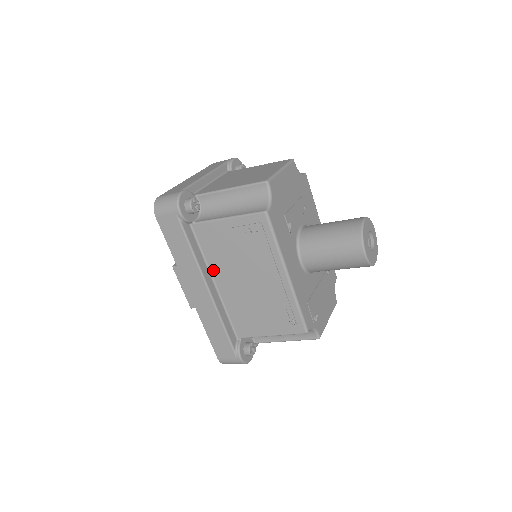
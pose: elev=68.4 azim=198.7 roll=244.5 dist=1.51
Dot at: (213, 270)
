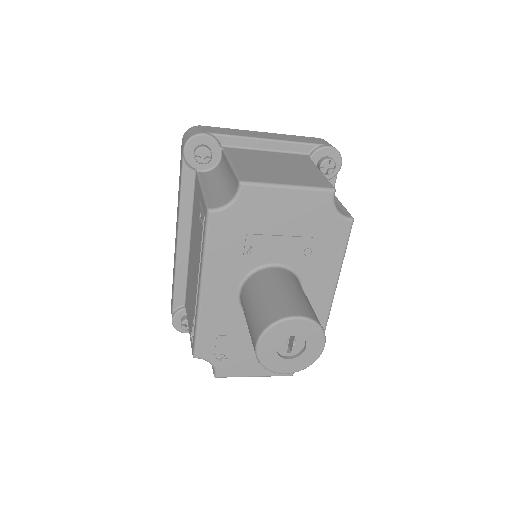
Dot at: (192, 228)
